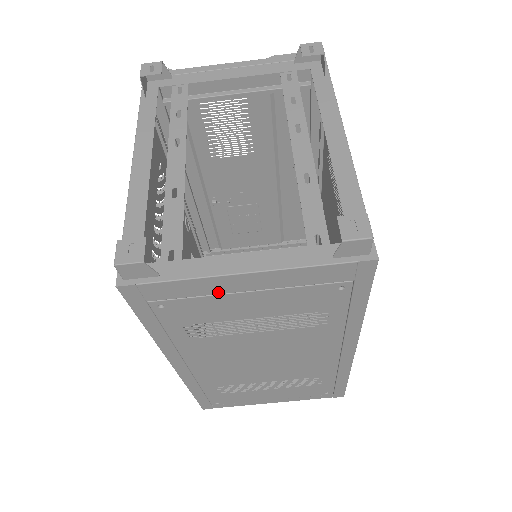
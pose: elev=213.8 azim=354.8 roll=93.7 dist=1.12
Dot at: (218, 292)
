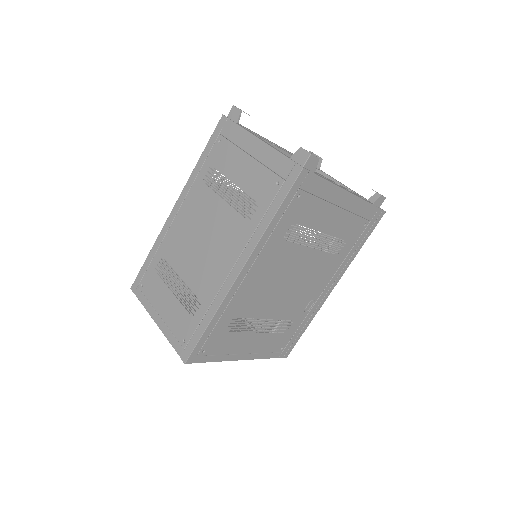
Dot at: (242, 146)
